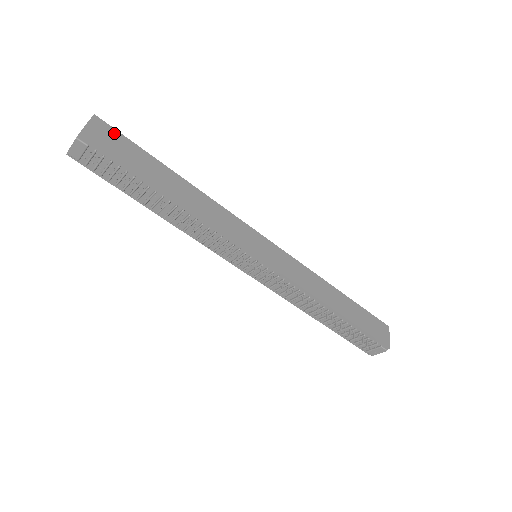
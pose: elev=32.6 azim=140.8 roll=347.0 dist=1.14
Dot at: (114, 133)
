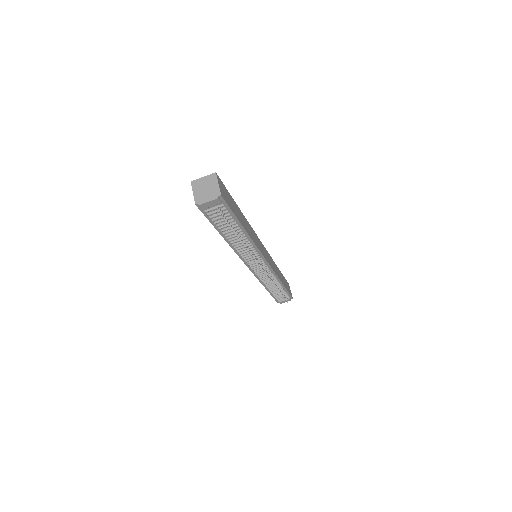
Dot at: (223, 186)
